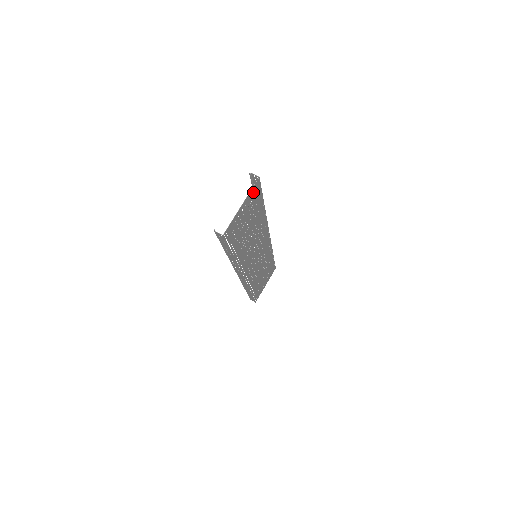
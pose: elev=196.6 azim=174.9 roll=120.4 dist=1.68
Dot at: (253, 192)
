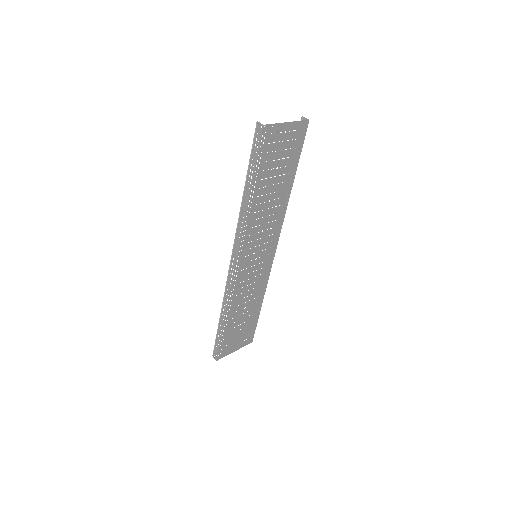
Dot at: (299, 130)
